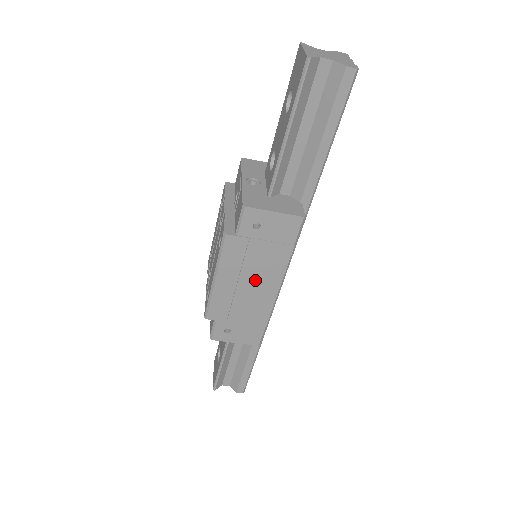
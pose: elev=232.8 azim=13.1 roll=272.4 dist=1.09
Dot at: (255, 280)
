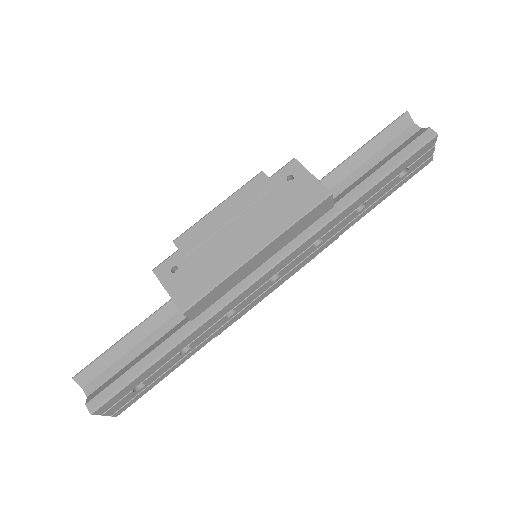
Dot at: (247, 228)
